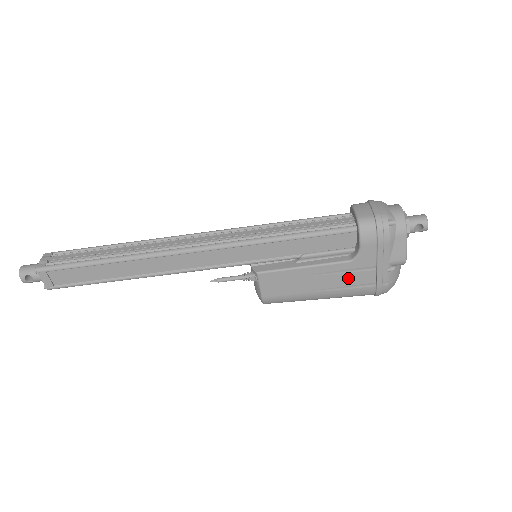
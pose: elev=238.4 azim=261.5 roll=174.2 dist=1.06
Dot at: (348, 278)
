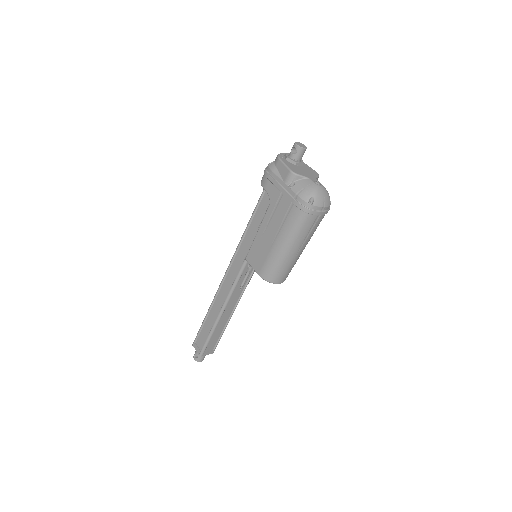
Dot at: (278, 215)
